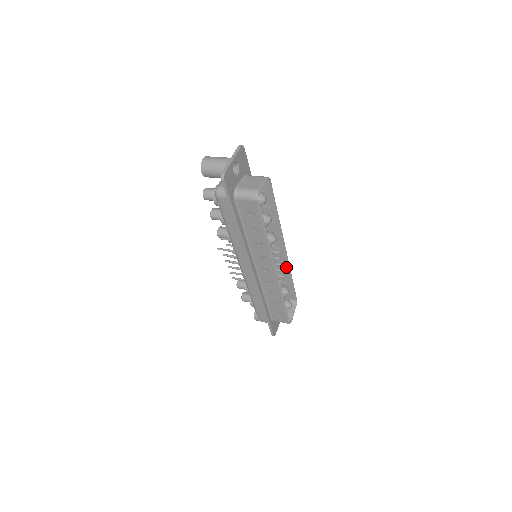
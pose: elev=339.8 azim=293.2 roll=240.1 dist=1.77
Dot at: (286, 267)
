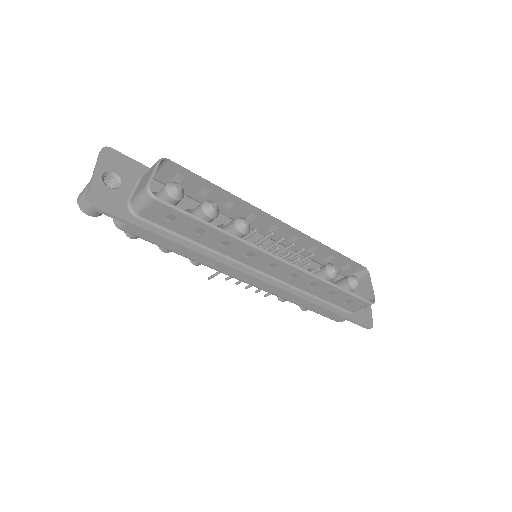
Dot at: (309, 241)
